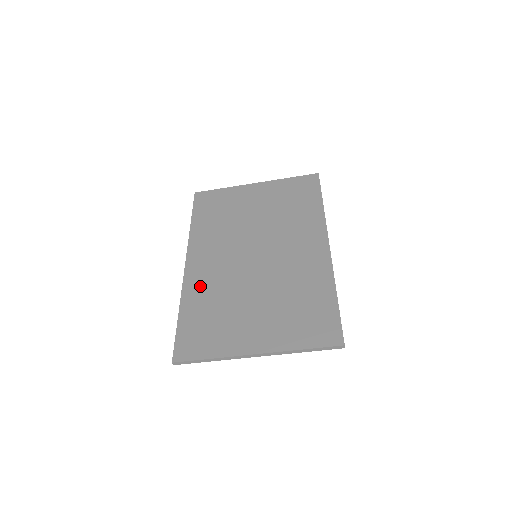
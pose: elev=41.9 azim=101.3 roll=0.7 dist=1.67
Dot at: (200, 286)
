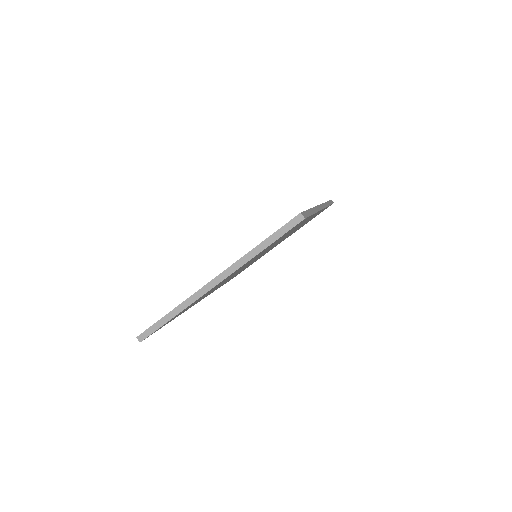
Dot at: occluded
